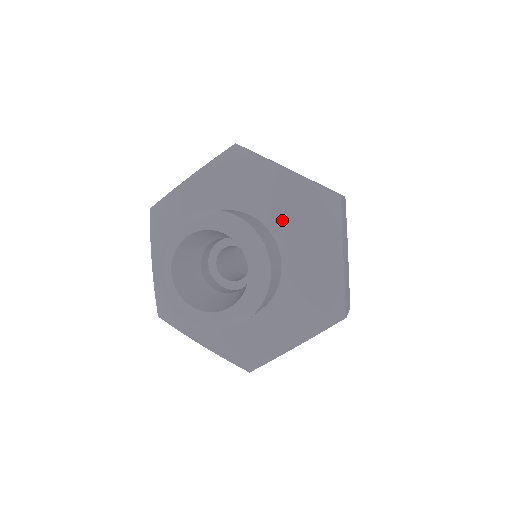
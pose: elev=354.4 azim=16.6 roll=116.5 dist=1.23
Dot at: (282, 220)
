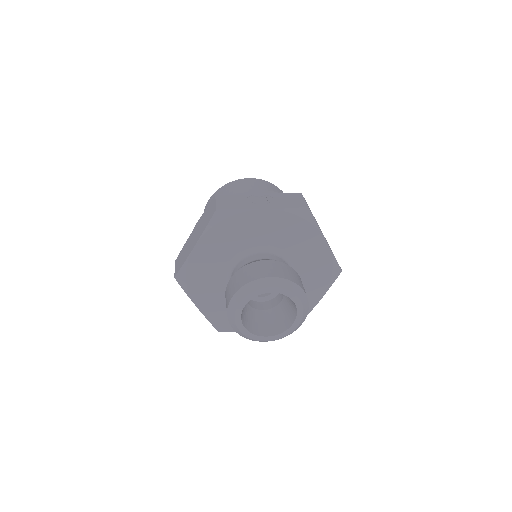
Dot at: (276, 241)
